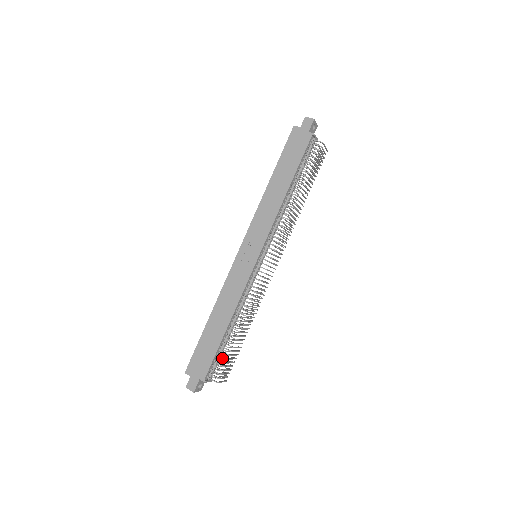
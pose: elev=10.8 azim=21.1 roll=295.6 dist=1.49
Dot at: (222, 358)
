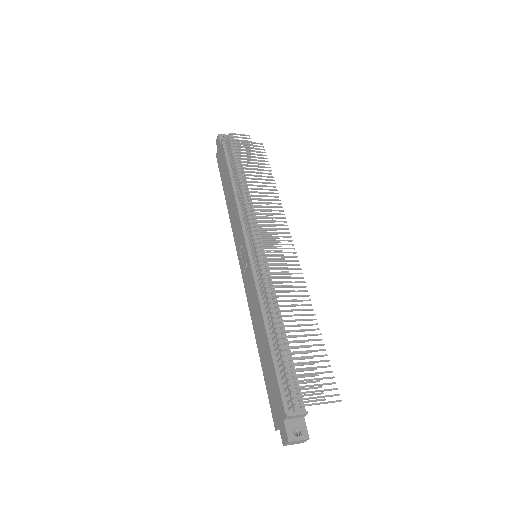
Dot at: (294, 375)
